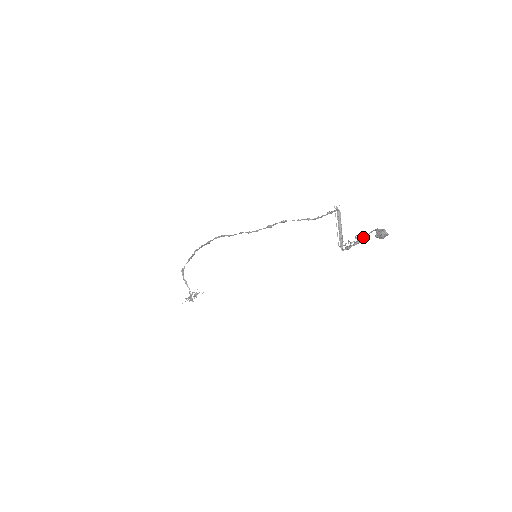
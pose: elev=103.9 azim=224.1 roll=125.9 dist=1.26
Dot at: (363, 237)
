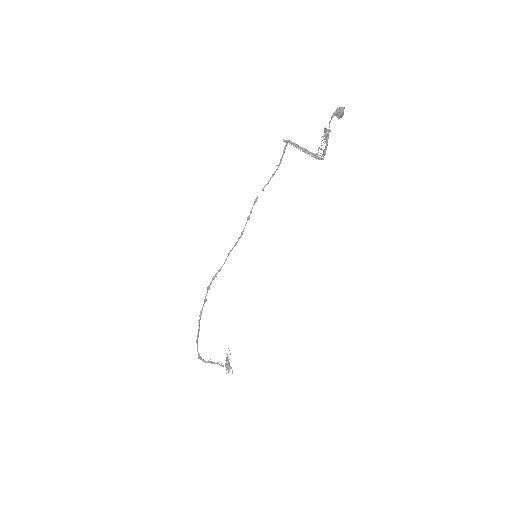
Dot at: (329, 131)
